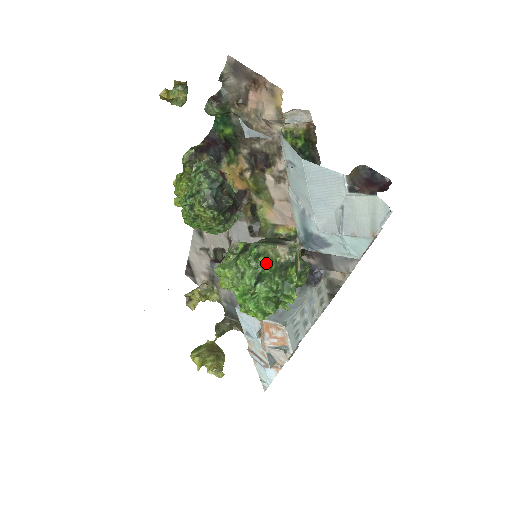
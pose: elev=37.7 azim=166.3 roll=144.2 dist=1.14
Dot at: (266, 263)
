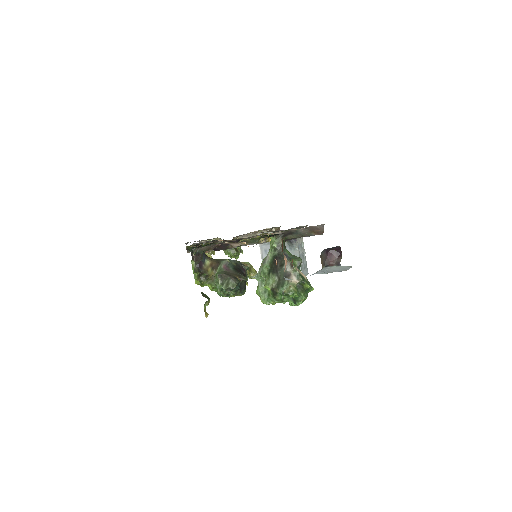
Dot at: (294, 296)
